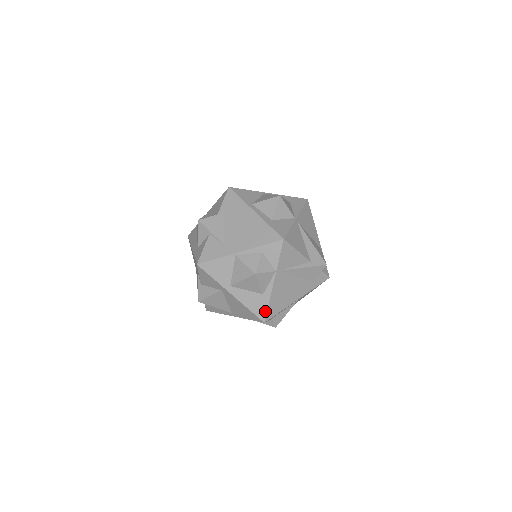
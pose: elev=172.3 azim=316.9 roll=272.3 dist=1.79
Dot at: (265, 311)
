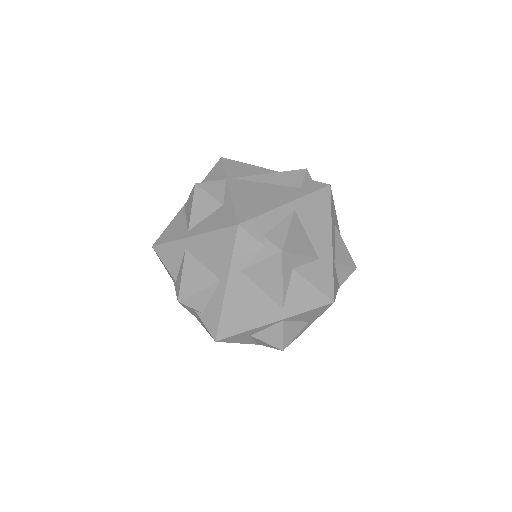
Dot at: (233, 215)
